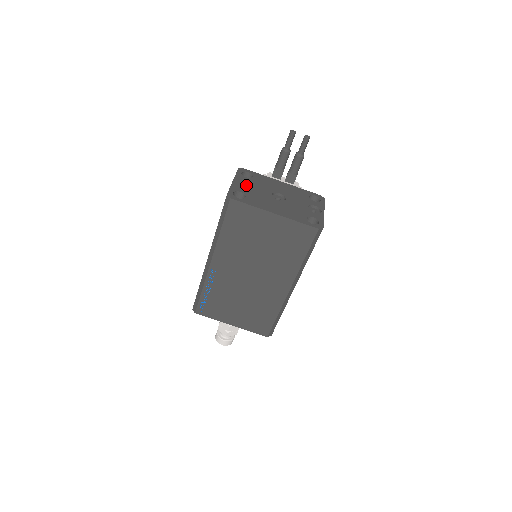
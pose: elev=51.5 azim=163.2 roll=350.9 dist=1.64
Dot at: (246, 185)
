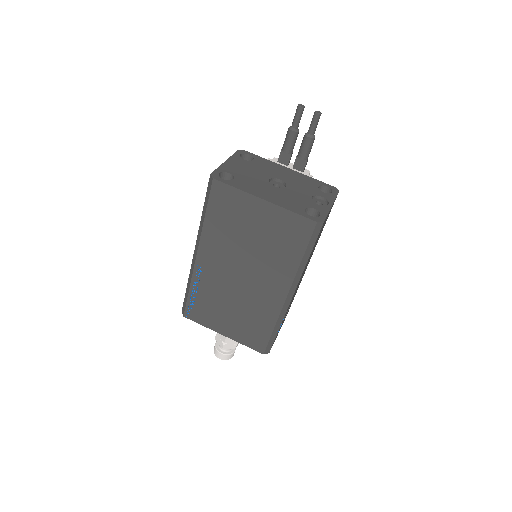
Dot at: (240, 167)
